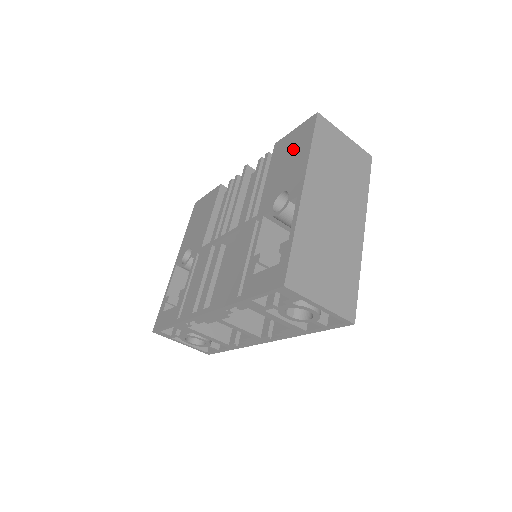
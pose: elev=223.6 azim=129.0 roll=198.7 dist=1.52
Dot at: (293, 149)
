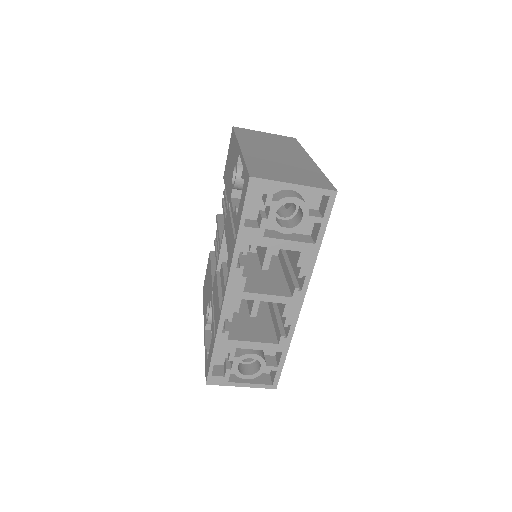
Dot at: (230, 155)
